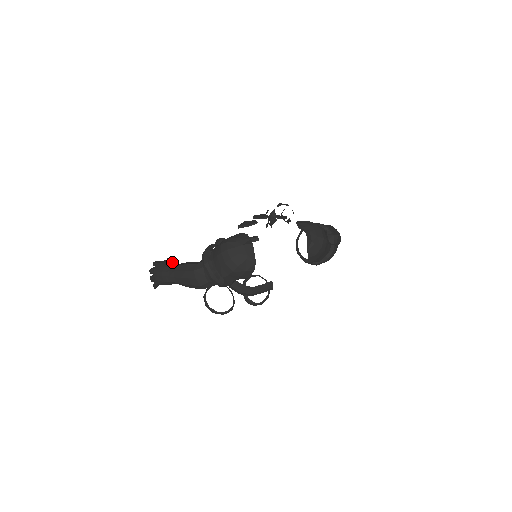
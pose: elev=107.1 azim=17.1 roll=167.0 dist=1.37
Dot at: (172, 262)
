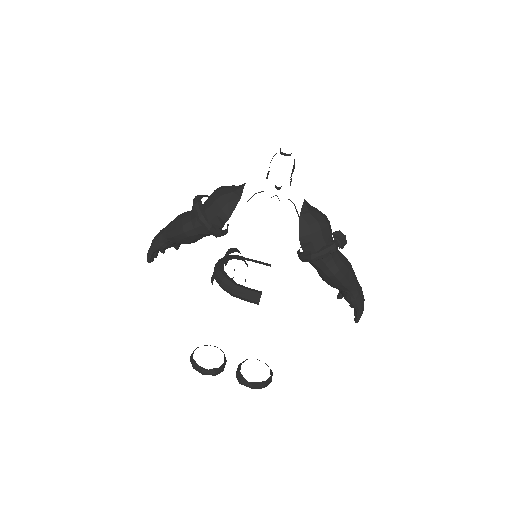
Dot at: occluded
